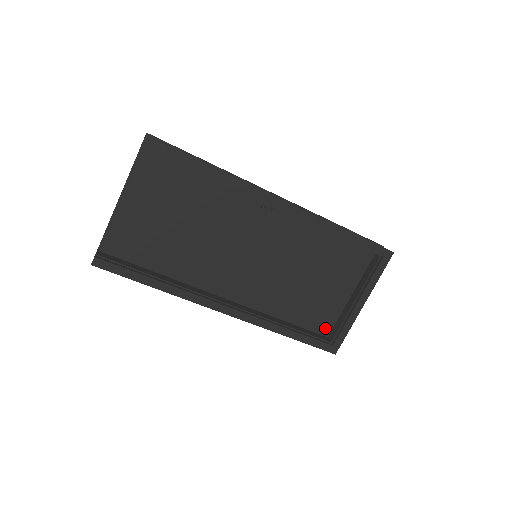
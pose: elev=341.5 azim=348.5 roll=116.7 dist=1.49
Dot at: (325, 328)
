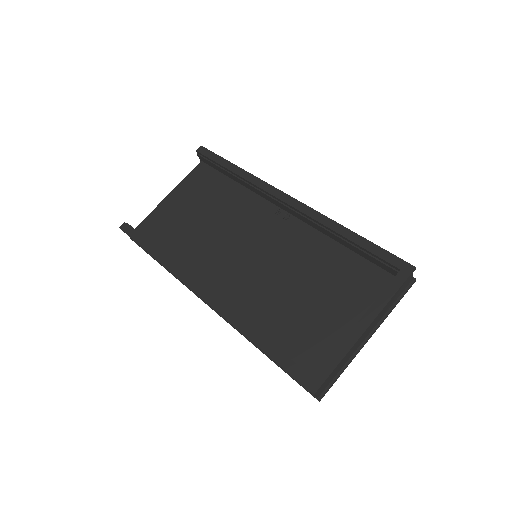
Dot at: (315, 365)
